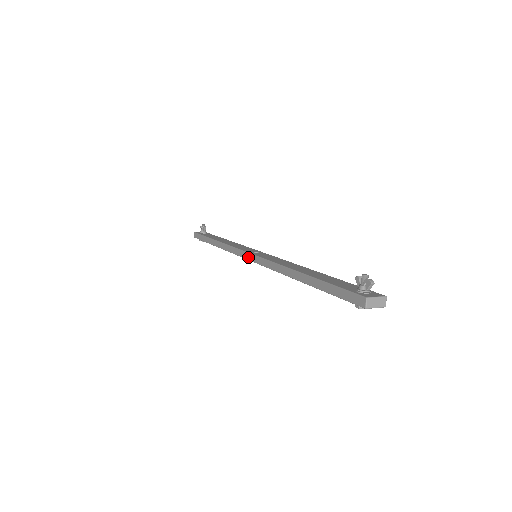
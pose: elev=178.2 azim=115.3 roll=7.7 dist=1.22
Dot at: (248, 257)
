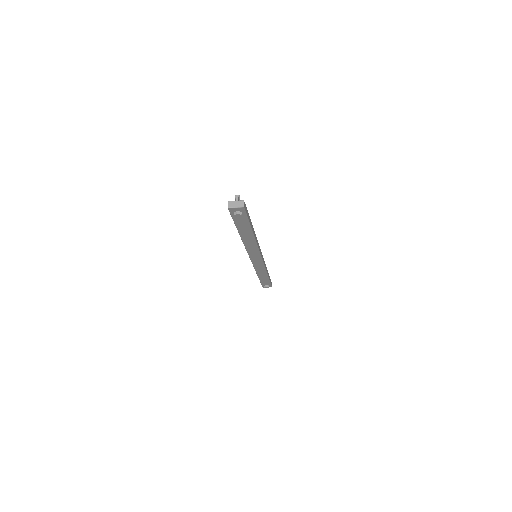
Dot at: occluded
